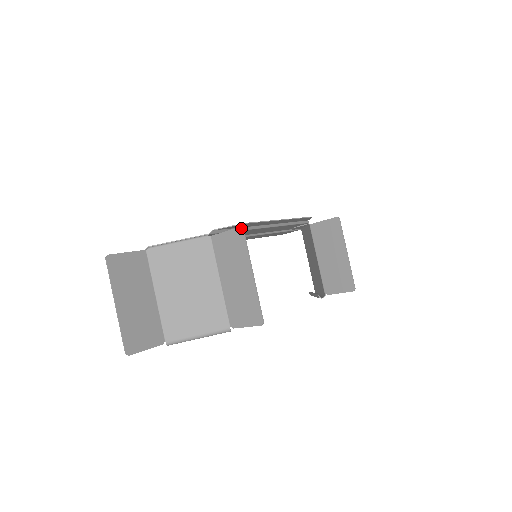
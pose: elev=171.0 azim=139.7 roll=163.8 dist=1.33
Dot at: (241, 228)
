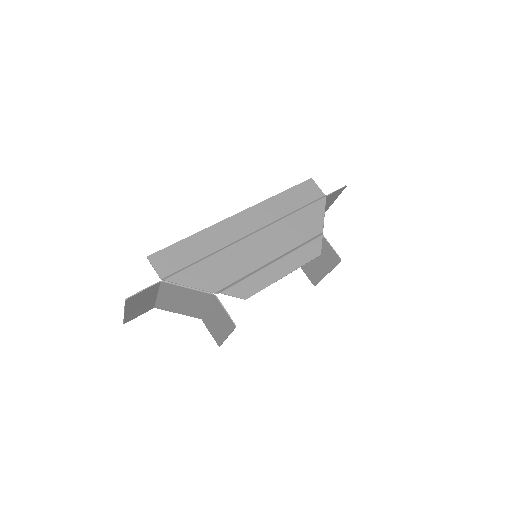
Dot at: (235, 326)
